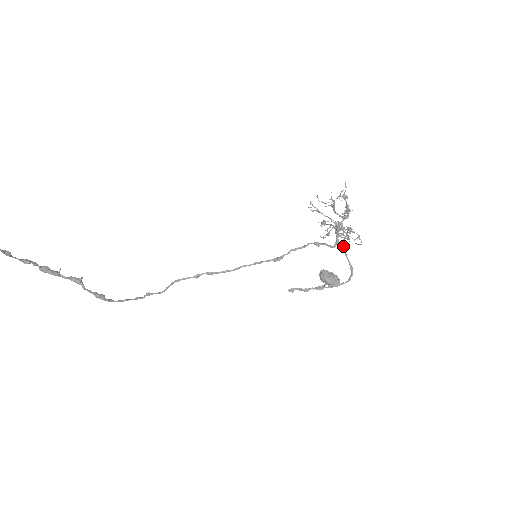
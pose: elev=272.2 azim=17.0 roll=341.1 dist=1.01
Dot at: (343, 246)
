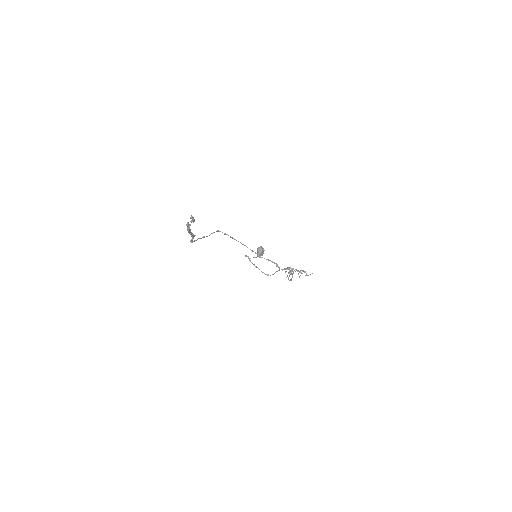
Dot at: occluded
